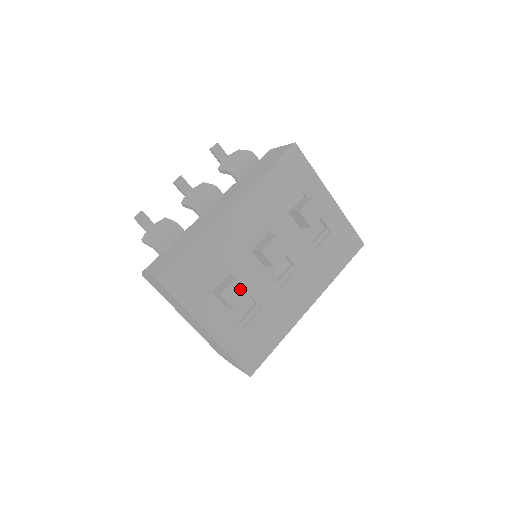
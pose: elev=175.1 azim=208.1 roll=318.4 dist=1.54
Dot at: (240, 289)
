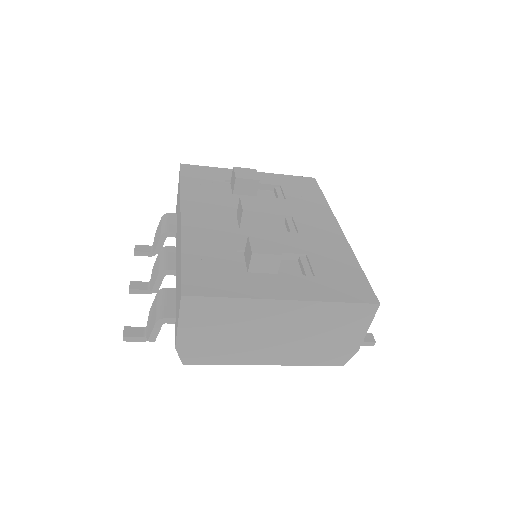
Dot at: (264, 240)
